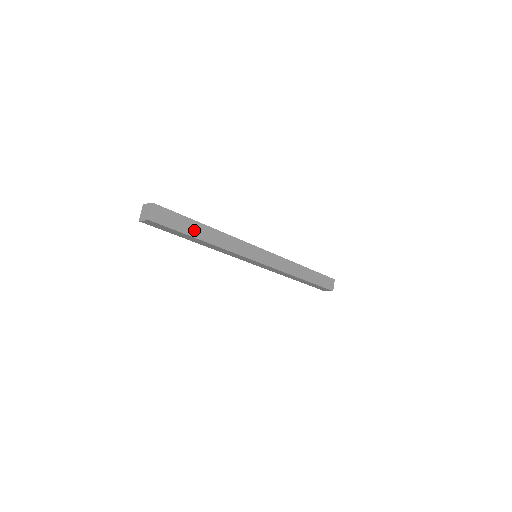
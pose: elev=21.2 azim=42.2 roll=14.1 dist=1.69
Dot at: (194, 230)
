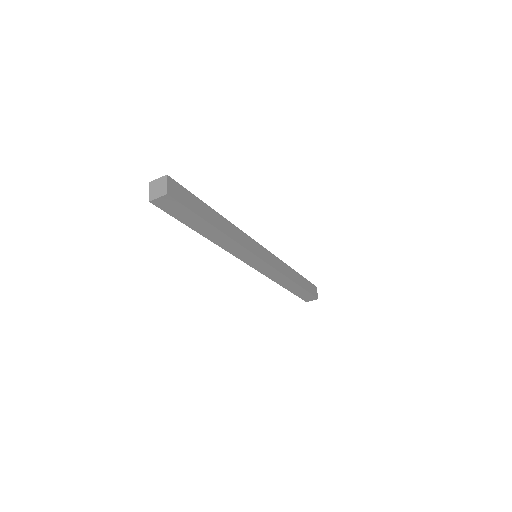
Dot at: (207, 215)
